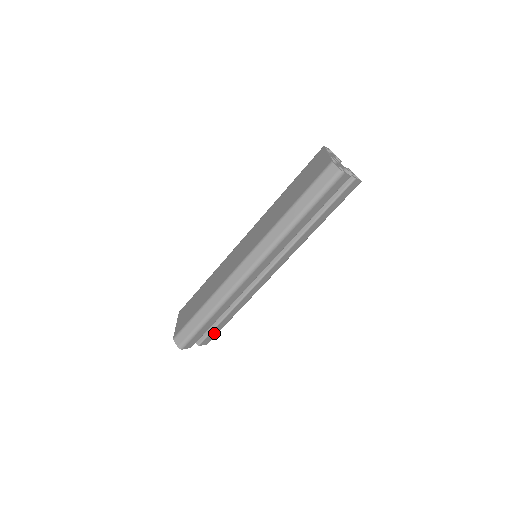
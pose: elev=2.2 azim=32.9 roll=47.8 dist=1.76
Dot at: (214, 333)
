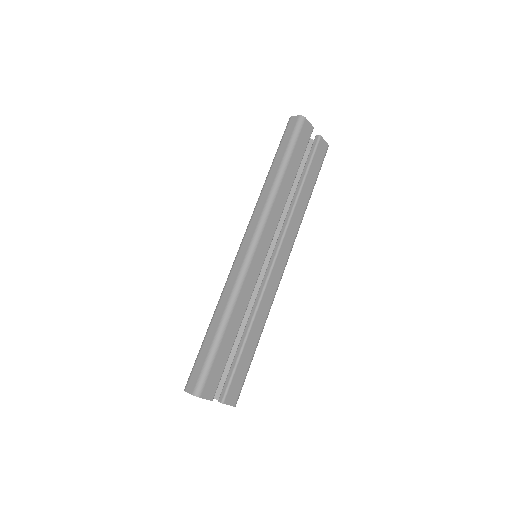
Dot at: (238, 379)
